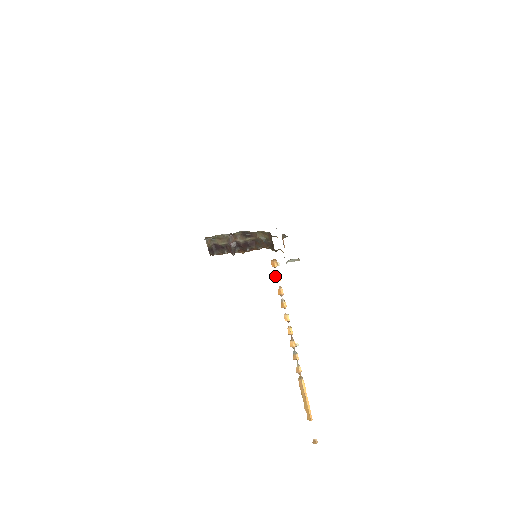
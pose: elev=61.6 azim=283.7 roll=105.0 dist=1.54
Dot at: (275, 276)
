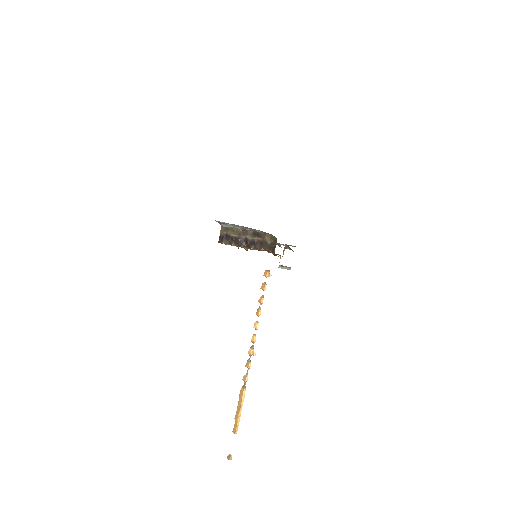
Dot at: (263, 284)
